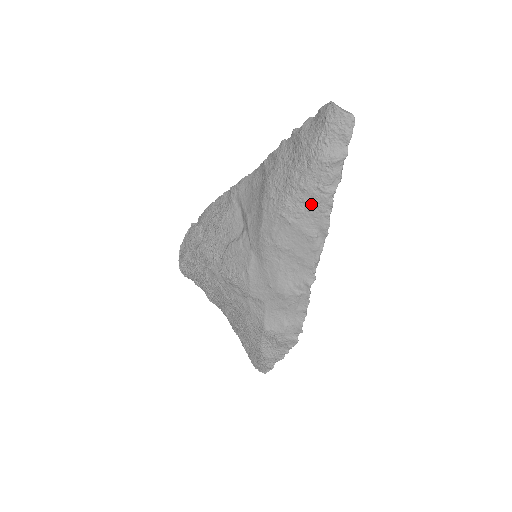
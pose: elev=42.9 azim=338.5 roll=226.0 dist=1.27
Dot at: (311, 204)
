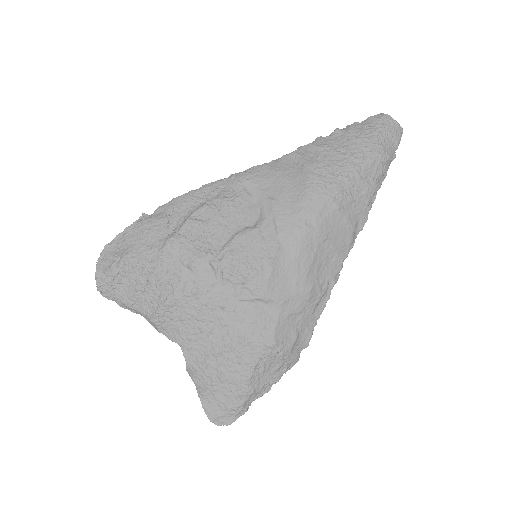
Dot at: (361, 194)
